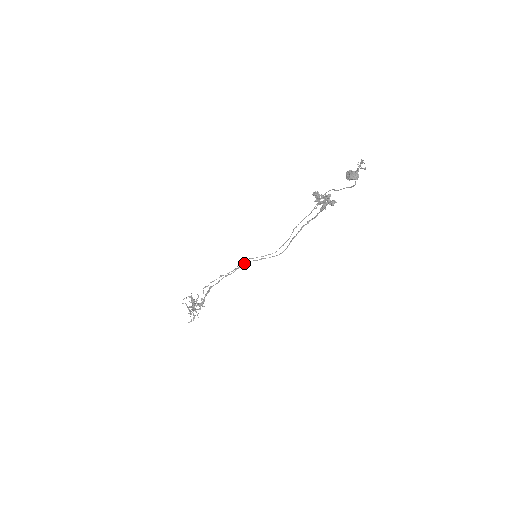
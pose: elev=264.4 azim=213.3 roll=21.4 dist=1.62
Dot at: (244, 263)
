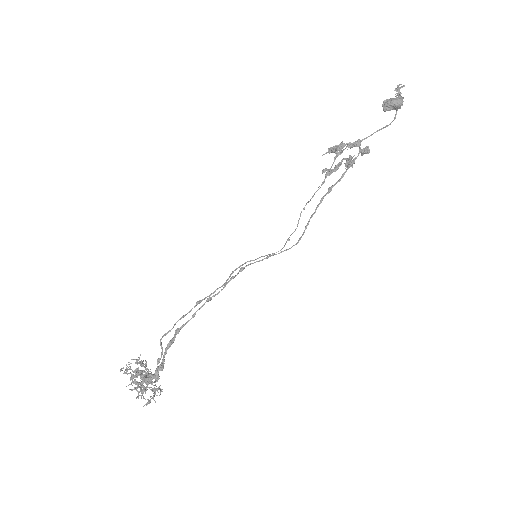
Dot at: (239, 270)
